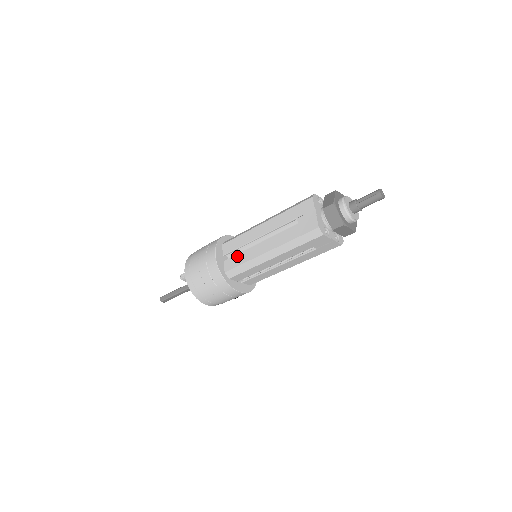
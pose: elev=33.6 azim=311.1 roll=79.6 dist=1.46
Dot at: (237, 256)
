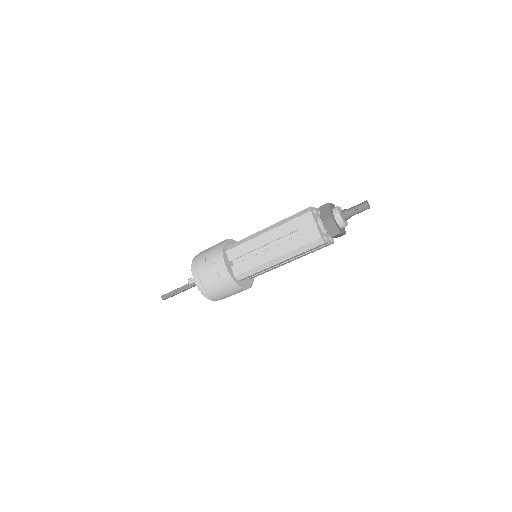
Dot at: (244, 262)
